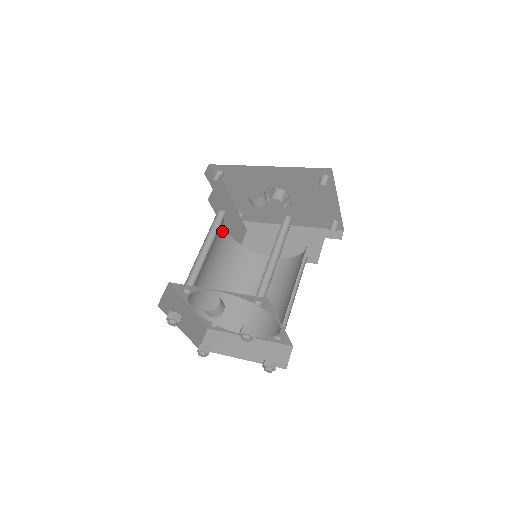
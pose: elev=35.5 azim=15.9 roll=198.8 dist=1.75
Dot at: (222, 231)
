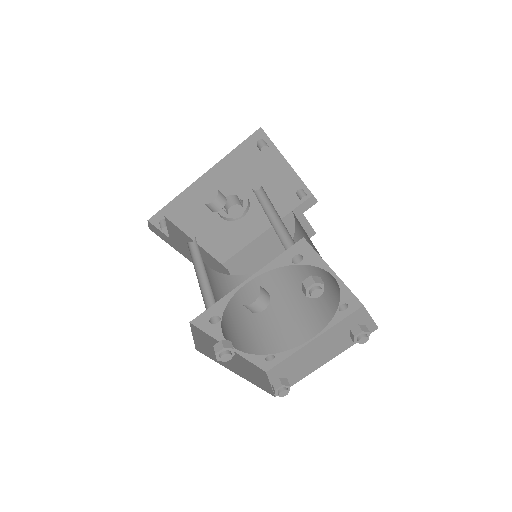
Dot at: (205, 268)
